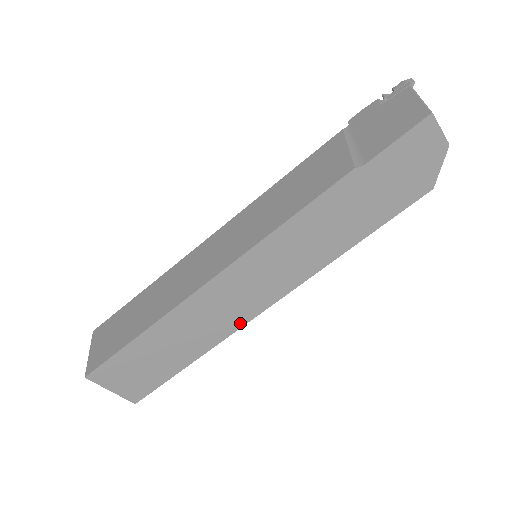
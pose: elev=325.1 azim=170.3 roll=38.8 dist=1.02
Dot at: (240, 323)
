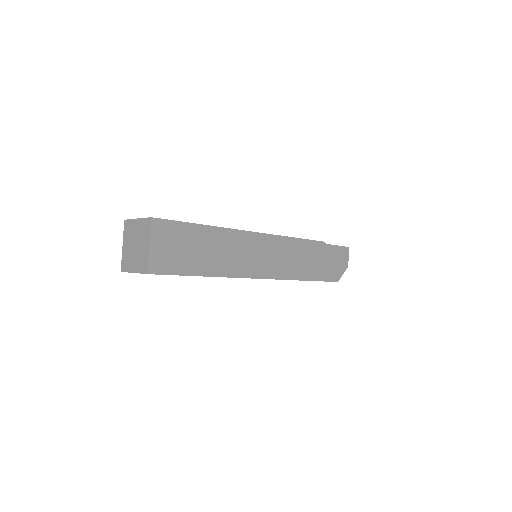
Dot at: (245, 274)
